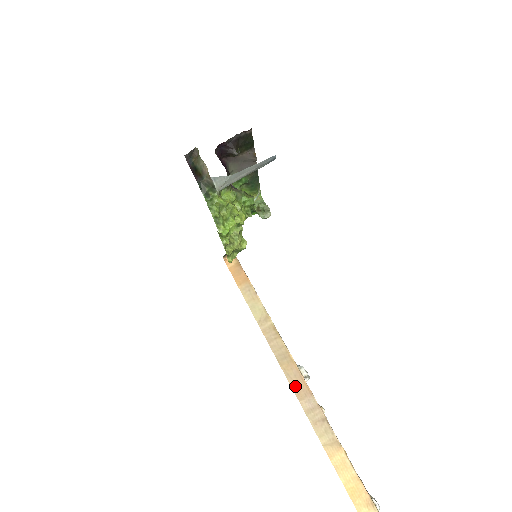
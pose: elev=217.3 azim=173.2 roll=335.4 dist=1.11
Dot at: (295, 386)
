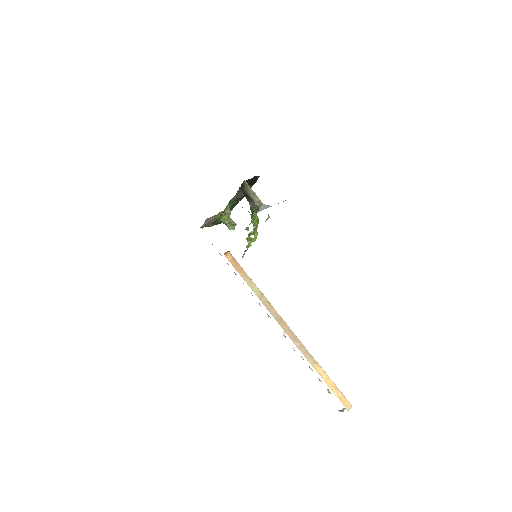
Dot at: (289, 335)
